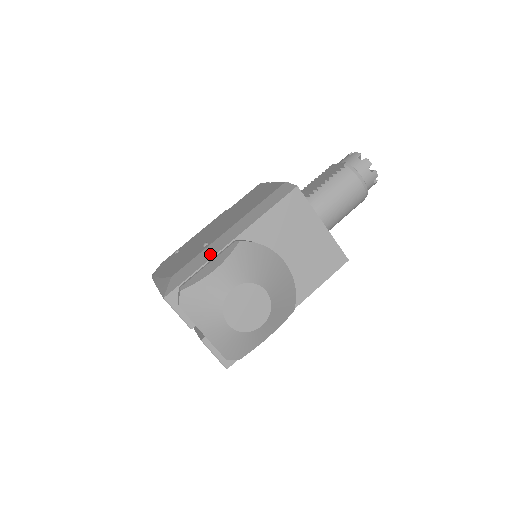
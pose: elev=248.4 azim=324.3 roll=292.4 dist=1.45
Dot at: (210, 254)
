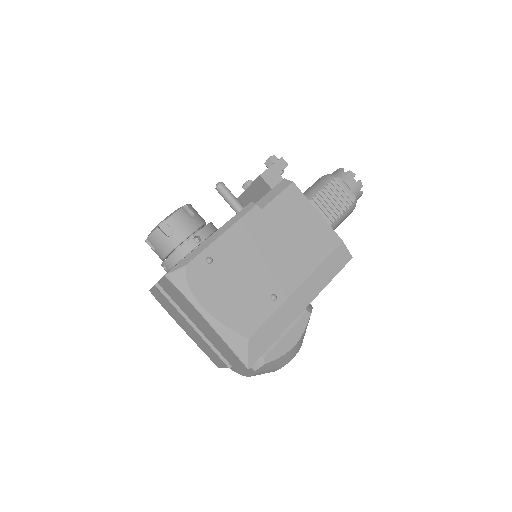
Dot at: (286, 321)
